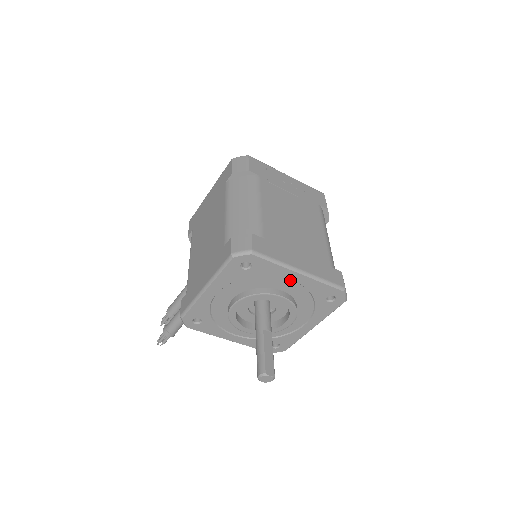
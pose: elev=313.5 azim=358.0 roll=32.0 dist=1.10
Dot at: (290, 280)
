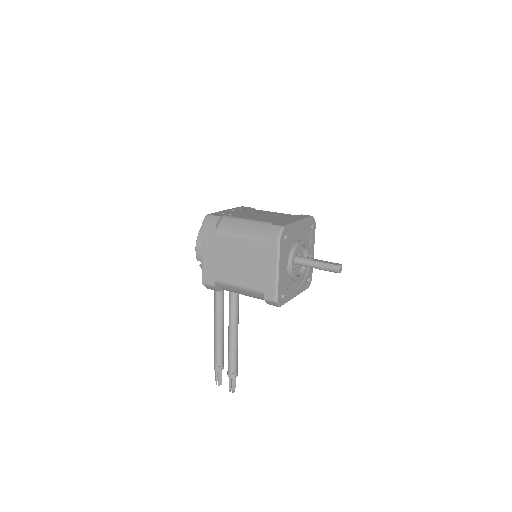
Dot at: (298, 230)
